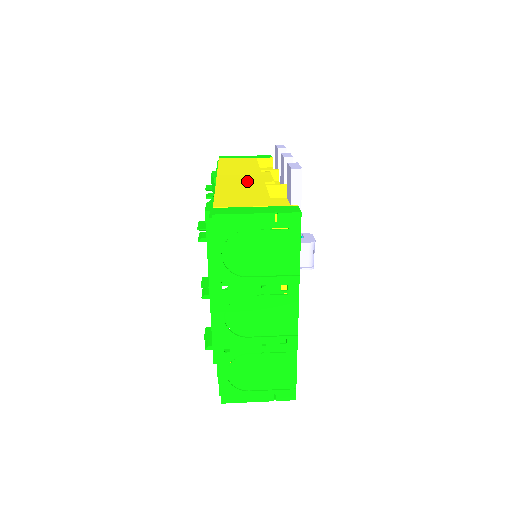
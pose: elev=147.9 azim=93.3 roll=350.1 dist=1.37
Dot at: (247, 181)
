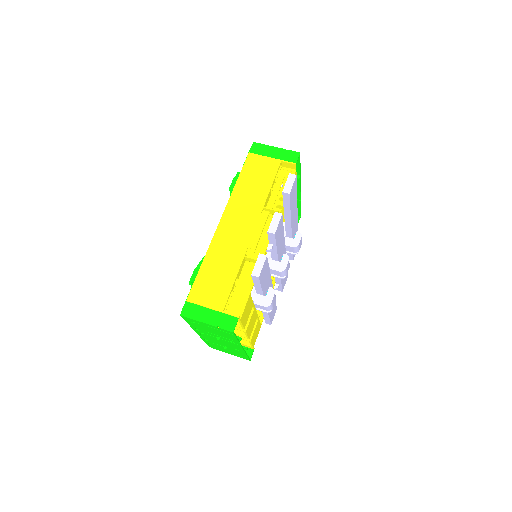
Dot at: (236, 242)
